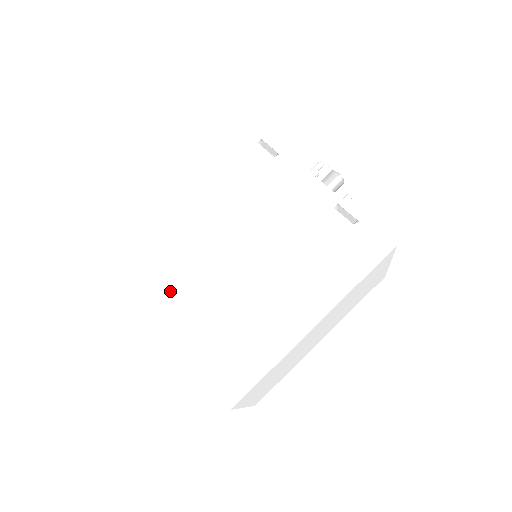
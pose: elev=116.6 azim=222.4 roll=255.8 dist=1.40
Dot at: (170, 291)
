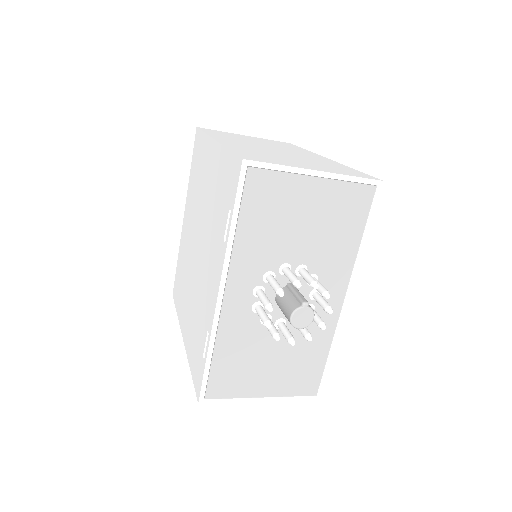
Dot at: (189, 211)
